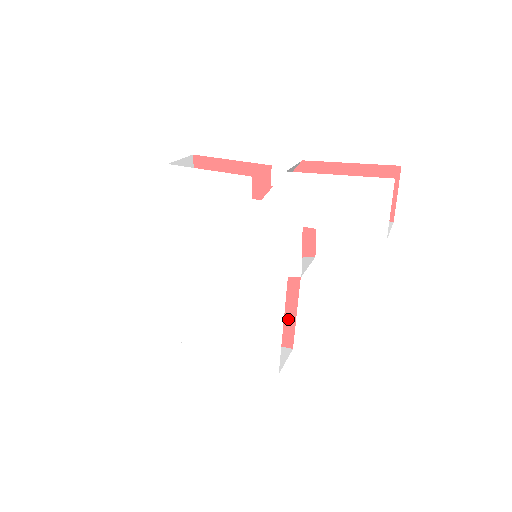
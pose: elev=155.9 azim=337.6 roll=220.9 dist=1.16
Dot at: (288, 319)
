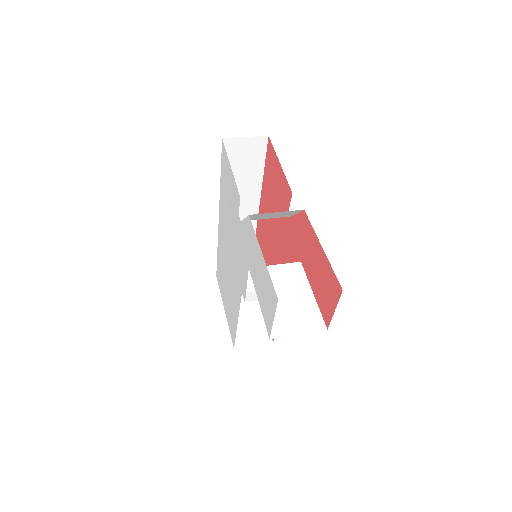
Dot at: occluded
